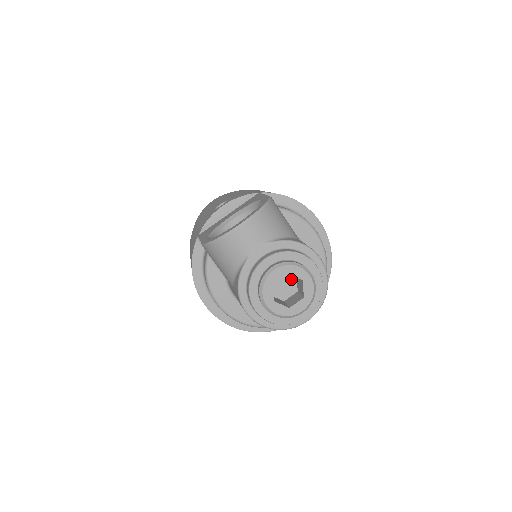
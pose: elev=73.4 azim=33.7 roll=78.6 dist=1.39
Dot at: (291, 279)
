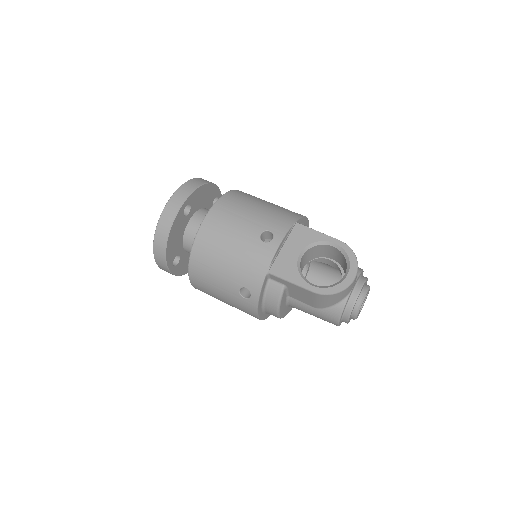
Dot at: occluded
